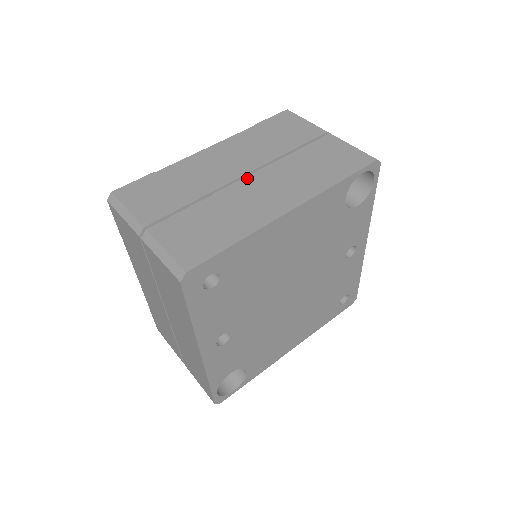
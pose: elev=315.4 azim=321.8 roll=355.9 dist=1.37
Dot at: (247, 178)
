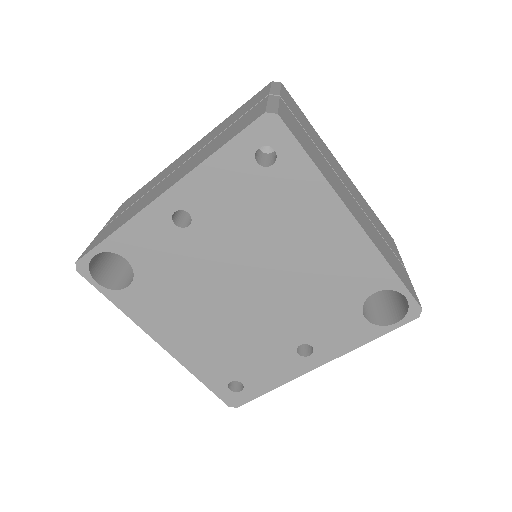
Dot at: (349, 191)
